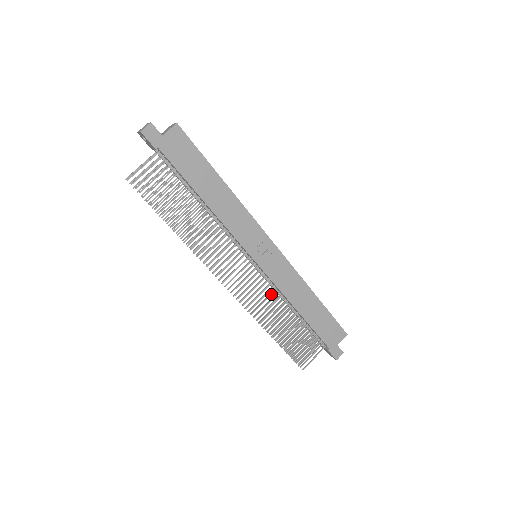
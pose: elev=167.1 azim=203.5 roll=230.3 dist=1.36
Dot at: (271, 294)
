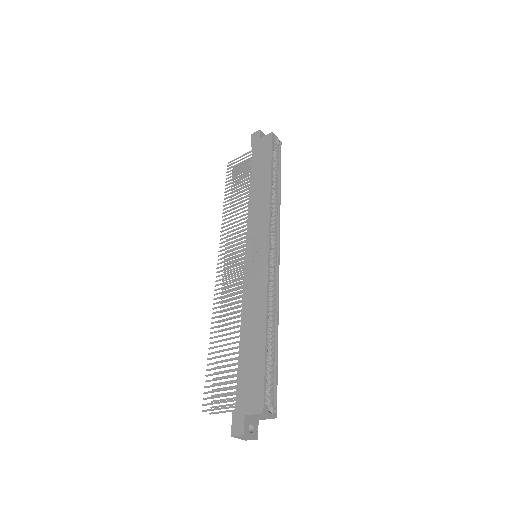
Dot at: (238, 296)
